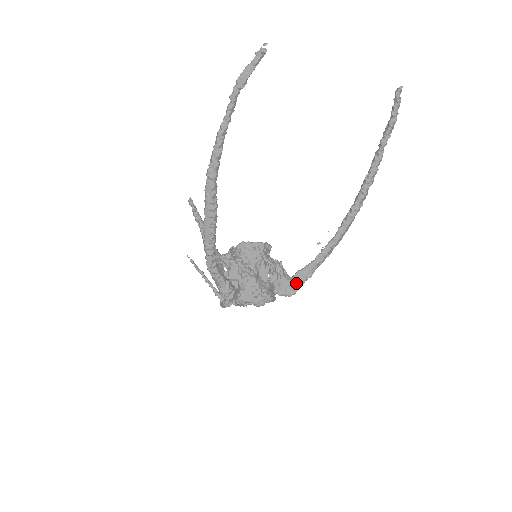
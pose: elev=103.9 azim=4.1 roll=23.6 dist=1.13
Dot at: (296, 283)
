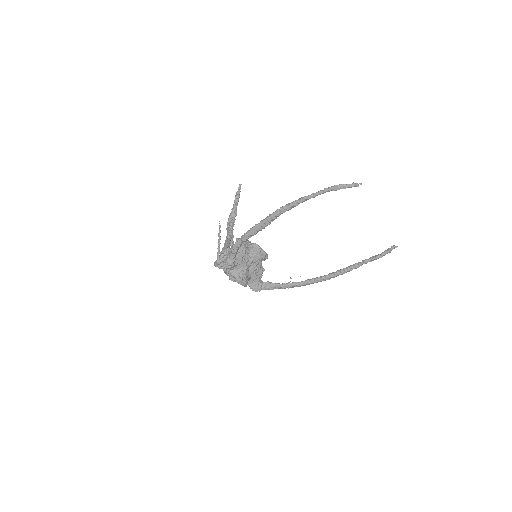
Dot at: (262, 287)
